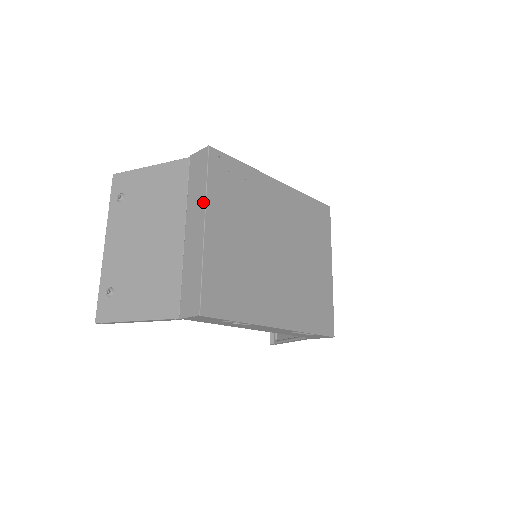
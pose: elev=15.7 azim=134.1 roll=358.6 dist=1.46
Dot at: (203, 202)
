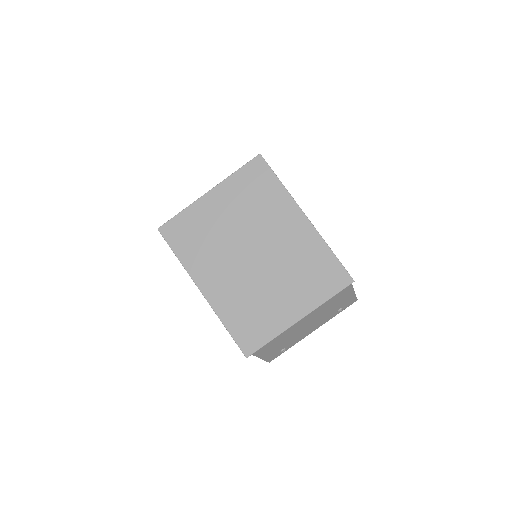
Dot at: (223, 181)
